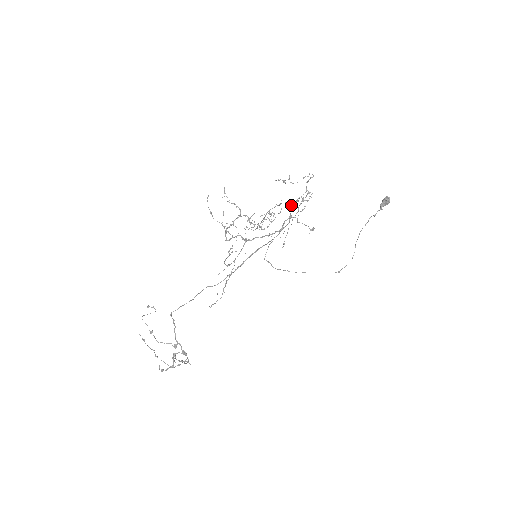
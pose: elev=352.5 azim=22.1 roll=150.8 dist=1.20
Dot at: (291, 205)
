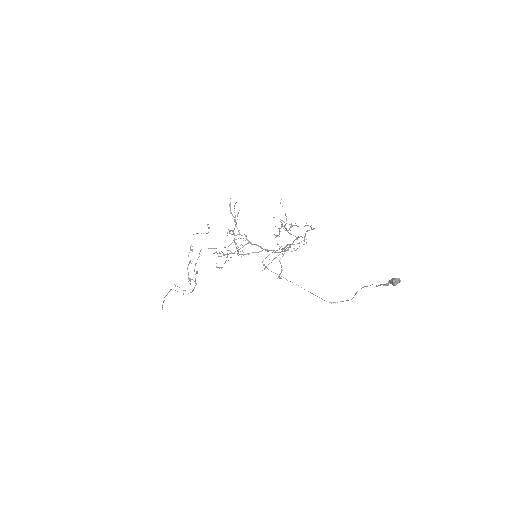
Dot at: occluded
